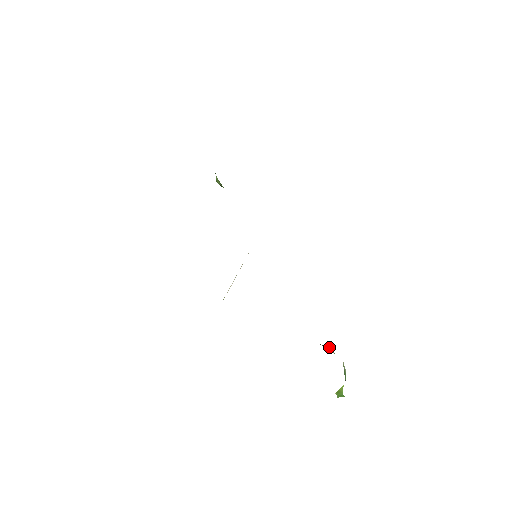
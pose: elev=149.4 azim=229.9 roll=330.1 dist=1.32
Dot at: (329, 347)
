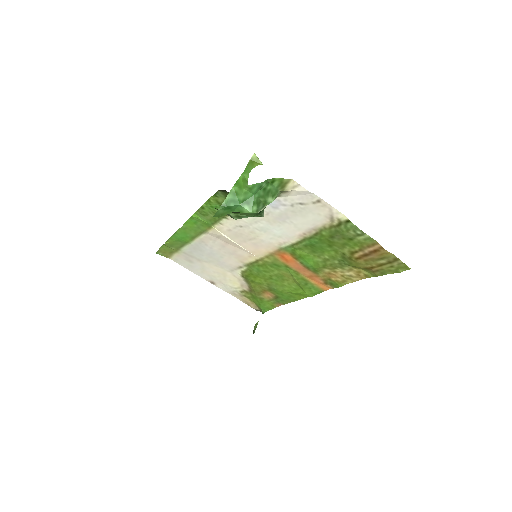
Dot at: occluded
